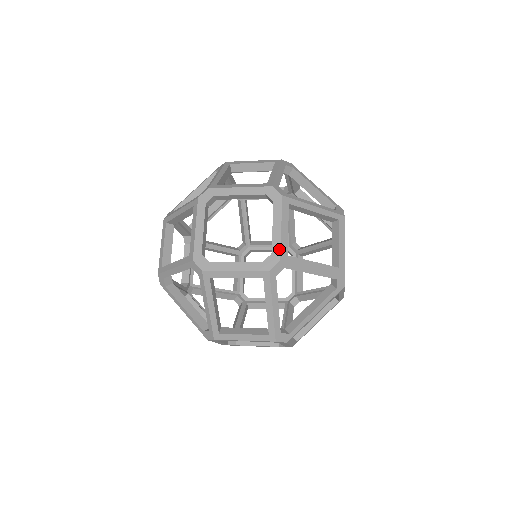
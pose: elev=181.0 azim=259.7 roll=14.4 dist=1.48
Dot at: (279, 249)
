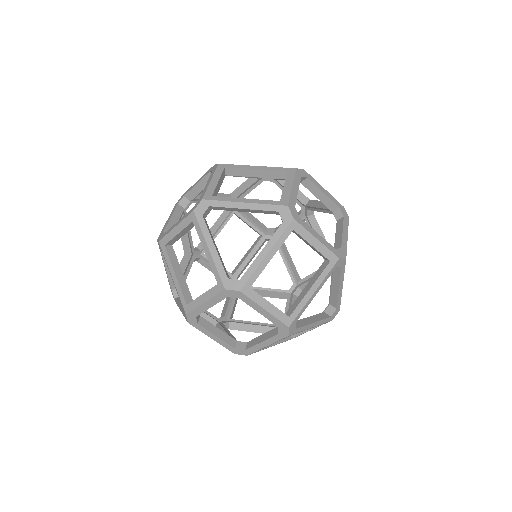
Dot at: (204, 193)
